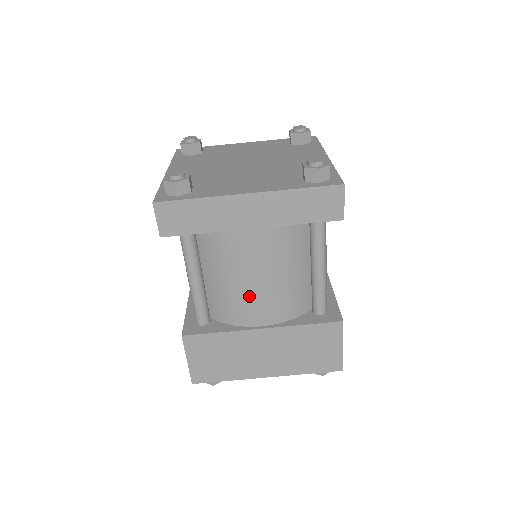
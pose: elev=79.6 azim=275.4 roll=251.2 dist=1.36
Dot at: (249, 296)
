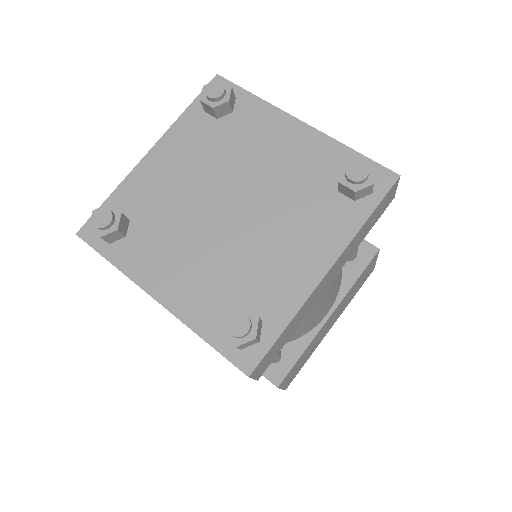
Dot at: (319, 314)
